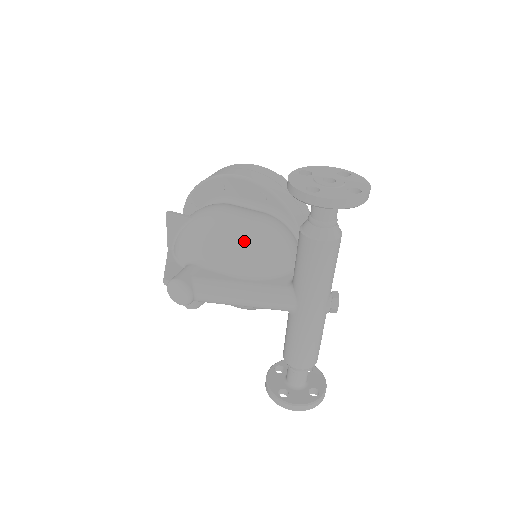
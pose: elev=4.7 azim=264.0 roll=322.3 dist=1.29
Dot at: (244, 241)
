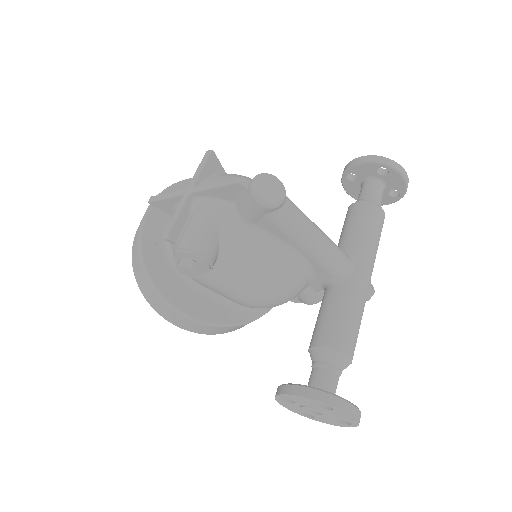
Dot at: occluded
